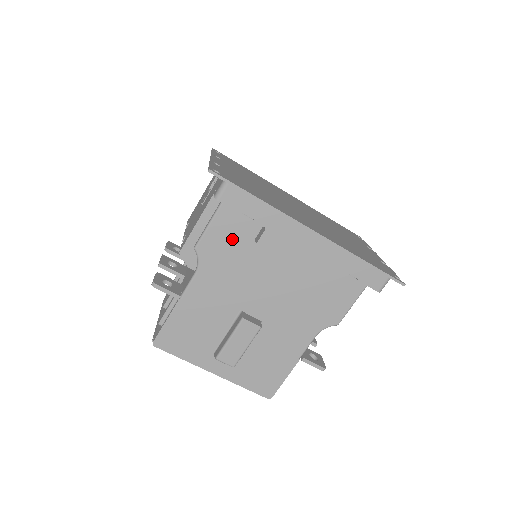
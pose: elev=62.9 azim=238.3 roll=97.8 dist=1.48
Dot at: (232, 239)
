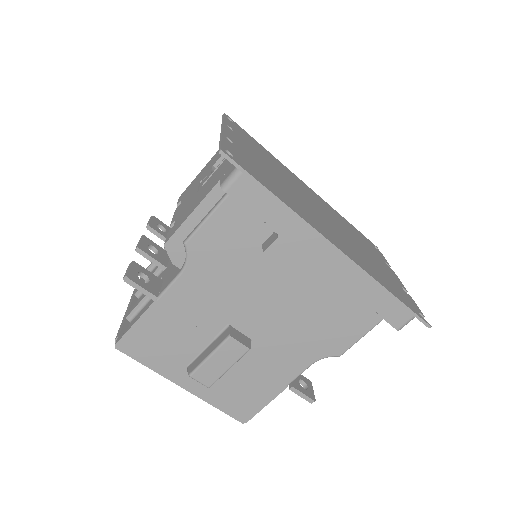
Dot at: (233, 240)
